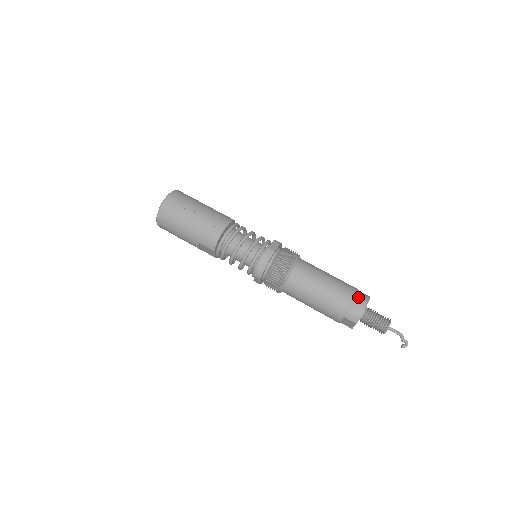
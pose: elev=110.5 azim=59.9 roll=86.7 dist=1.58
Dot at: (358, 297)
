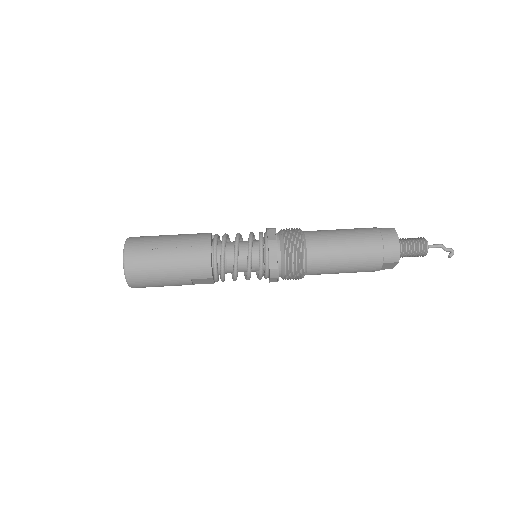
Dot at: (385, 235)
